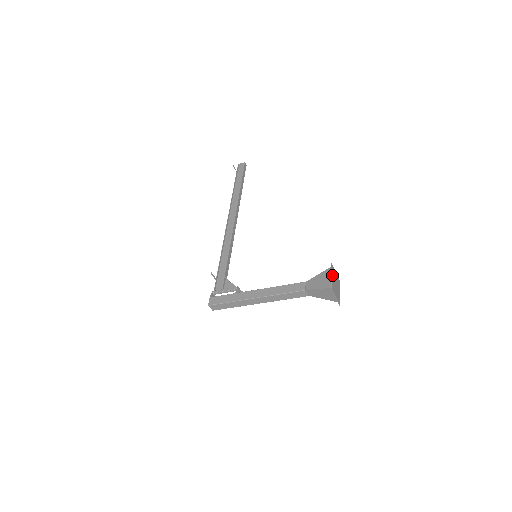
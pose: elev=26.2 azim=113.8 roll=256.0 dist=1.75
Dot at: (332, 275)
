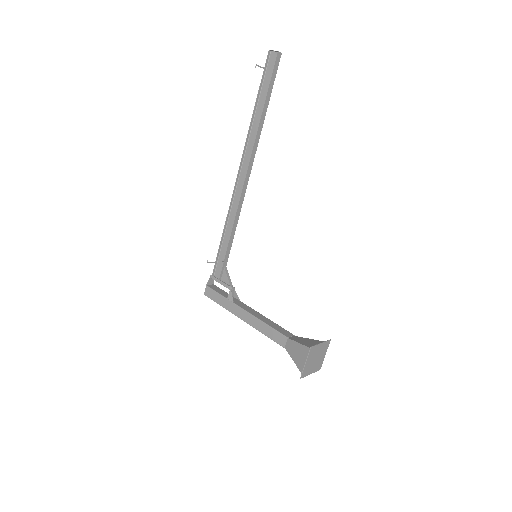
Dot at: (308, 359)
